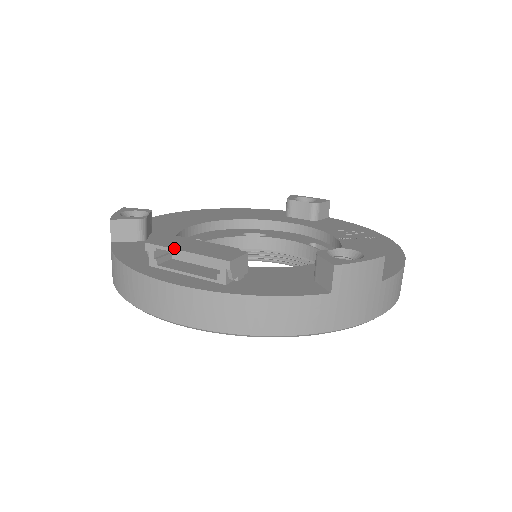
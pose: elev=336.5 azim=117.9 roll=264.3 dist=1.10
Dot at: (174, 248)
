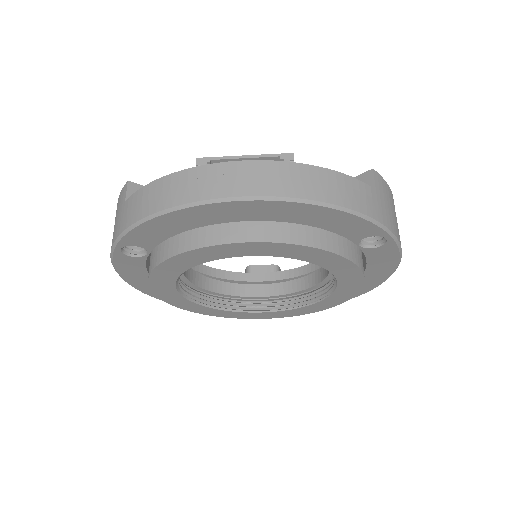
Dot at: (231, 156)
